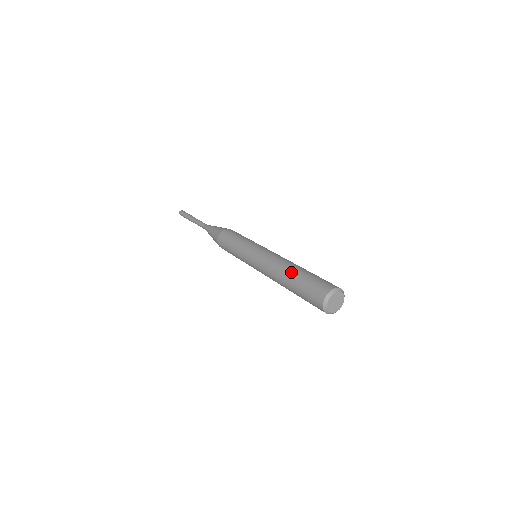
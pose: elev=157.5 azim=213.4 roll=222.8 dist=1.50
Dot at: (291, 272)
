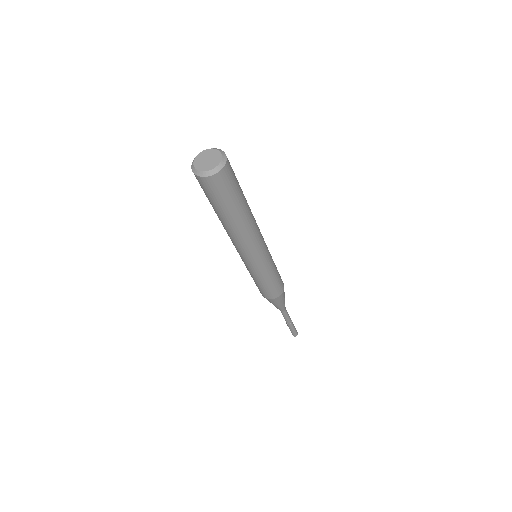
Dot at: occluded
